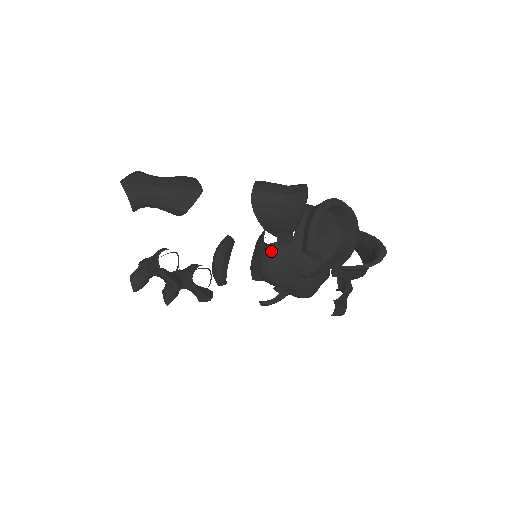
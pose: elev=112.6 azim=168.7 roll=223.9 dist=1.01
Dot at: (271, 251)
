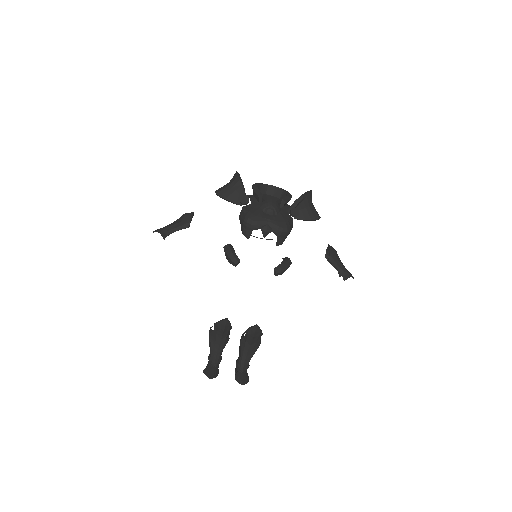
Dot at: (243, 211)
